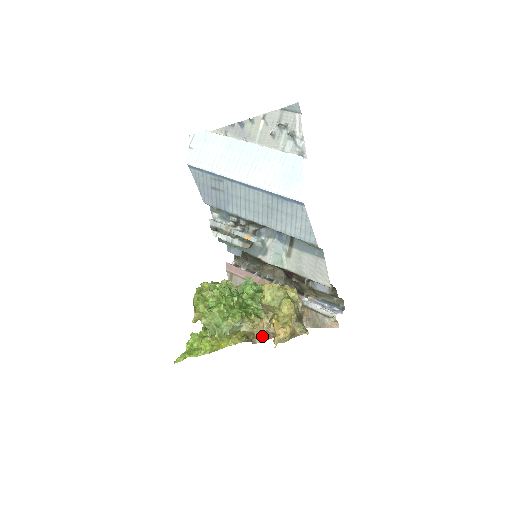
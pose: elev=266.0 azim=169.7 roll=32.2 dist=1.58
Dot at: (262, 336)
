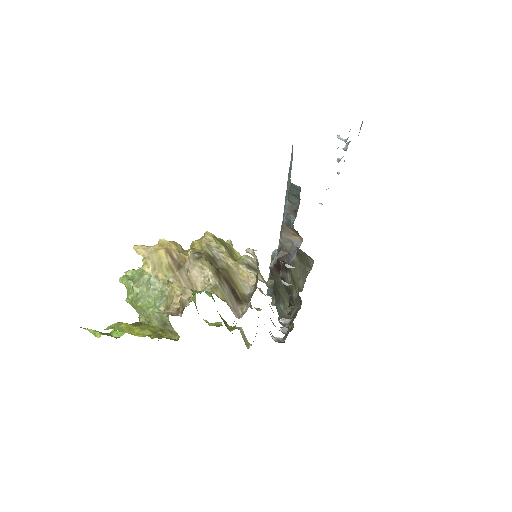
Dot at: (171, 311)
